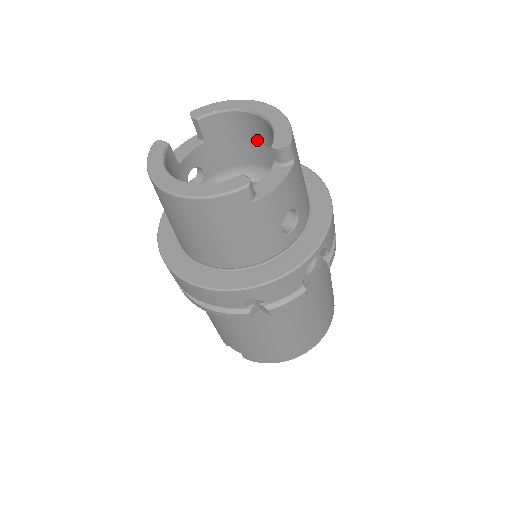
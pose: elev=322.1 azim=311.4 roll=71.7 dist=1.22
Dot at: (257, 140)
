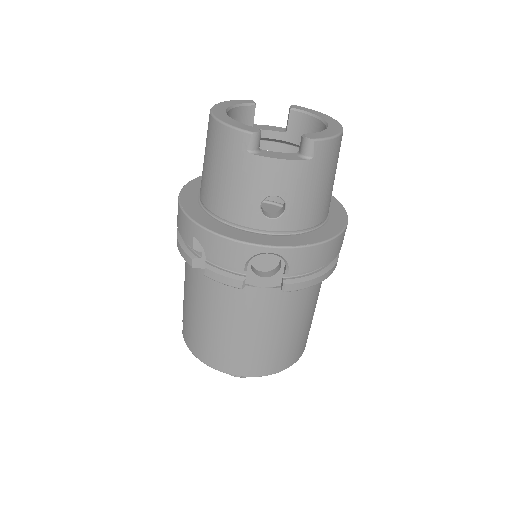
Dot at: occluded
